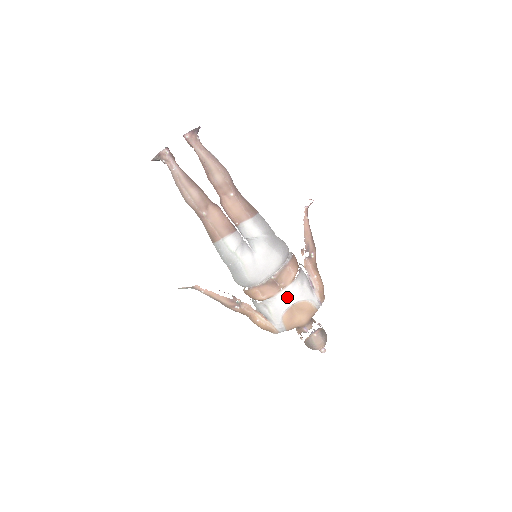
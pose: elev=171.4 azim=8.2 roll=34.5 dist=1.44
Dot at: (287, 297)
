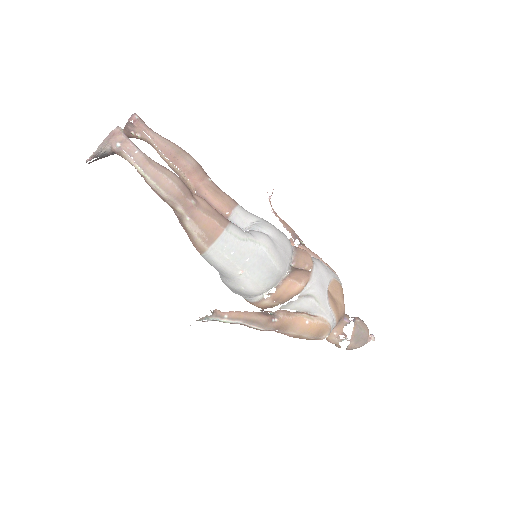
Dot at: (320, 277)
